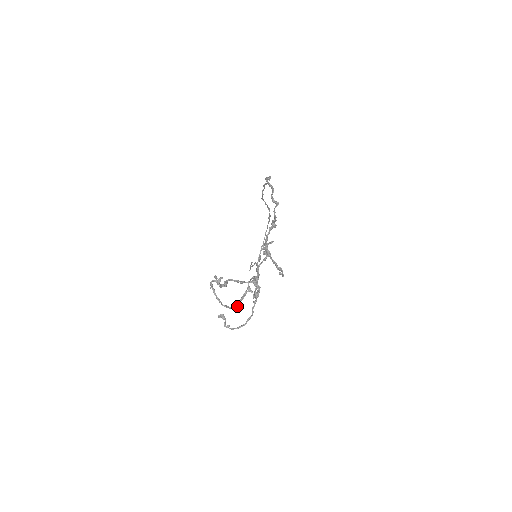
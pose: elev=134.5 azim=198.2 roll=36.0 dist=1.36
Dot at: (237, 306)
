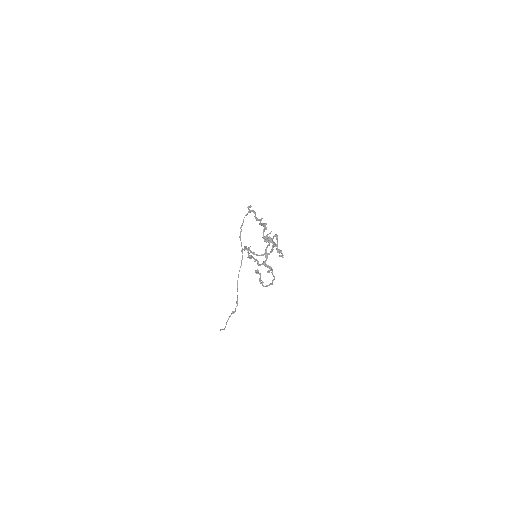
Dot at: (272, 251)
